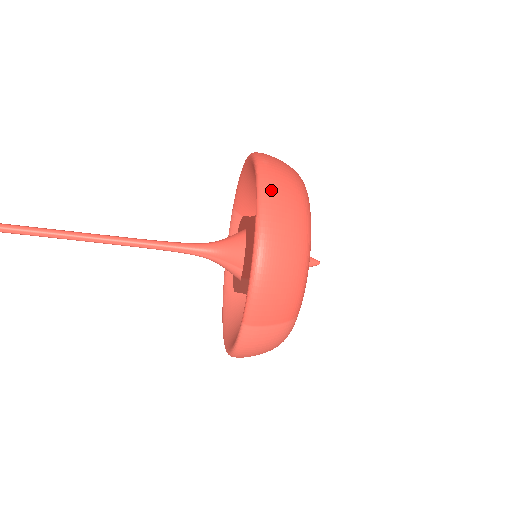
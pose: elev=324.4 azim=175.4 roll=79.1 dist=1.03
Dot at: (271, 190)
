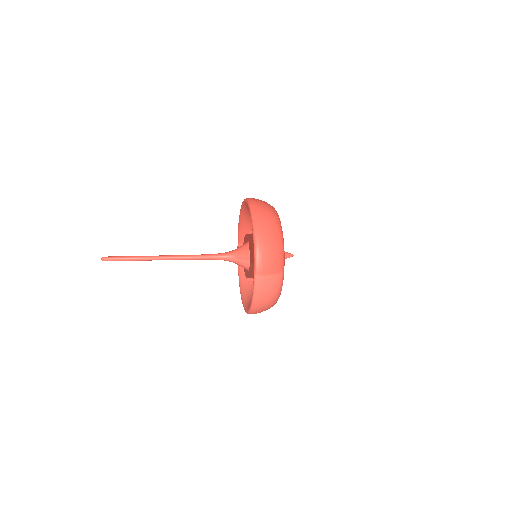
Dot at: (257, 208)
